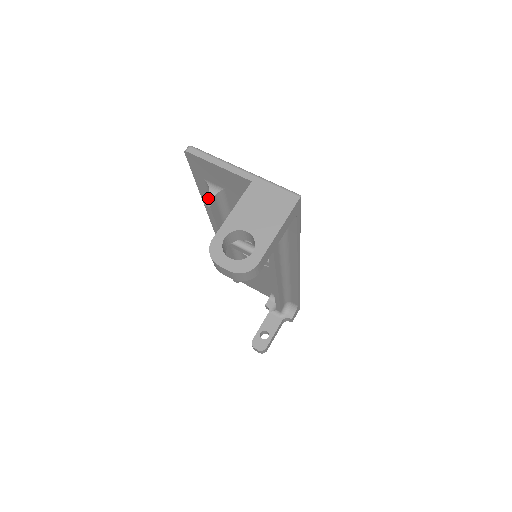
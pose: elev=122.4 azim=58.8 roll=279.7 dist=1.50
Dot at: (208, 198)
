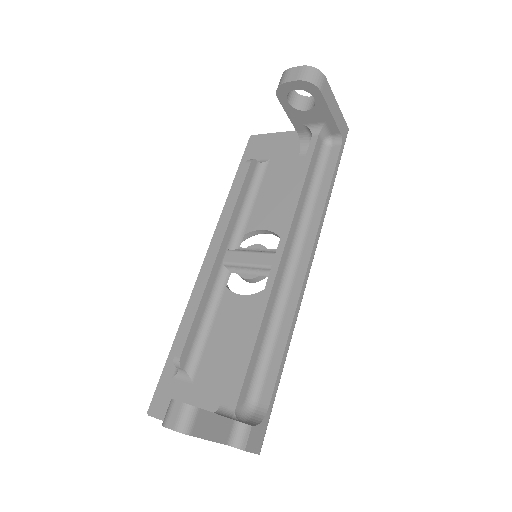
Dot at: occluded
